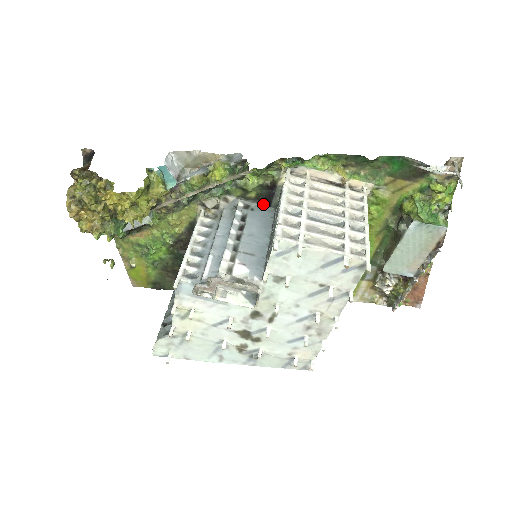
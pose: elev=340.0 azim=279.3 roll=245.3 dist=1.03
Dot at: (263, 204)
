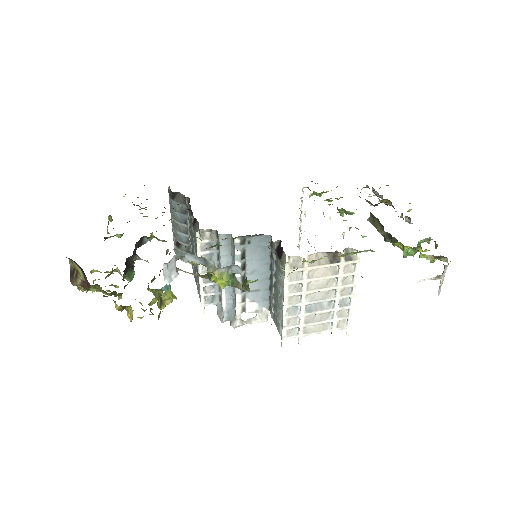
Dot at: (259, 235)
